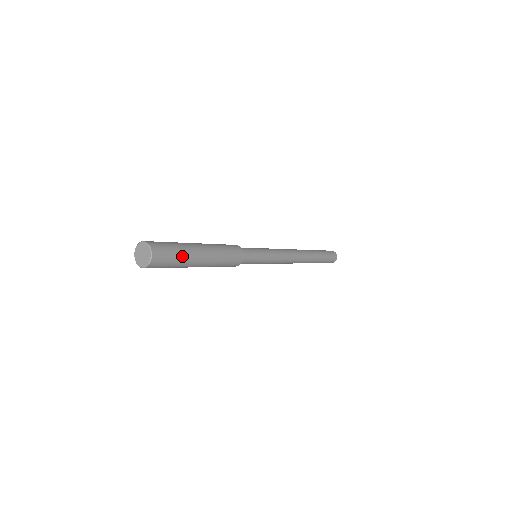
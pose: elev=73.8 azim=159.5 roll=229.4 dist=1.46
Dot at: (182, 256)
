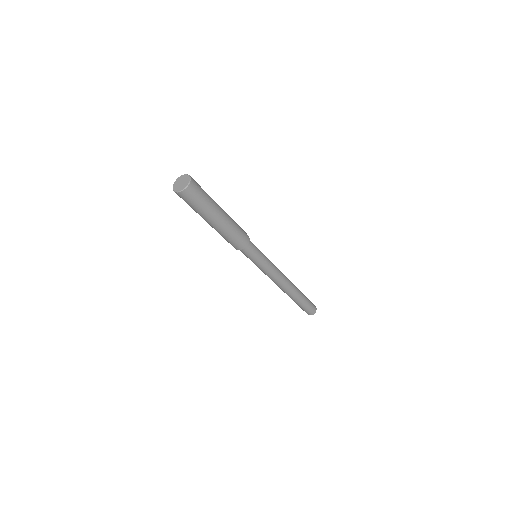
Dot at: (207, 205)
